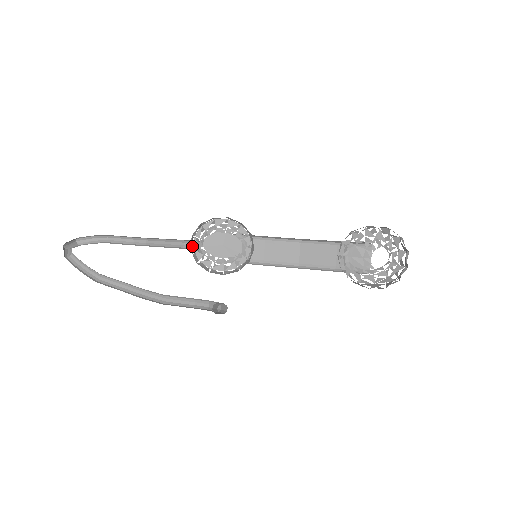
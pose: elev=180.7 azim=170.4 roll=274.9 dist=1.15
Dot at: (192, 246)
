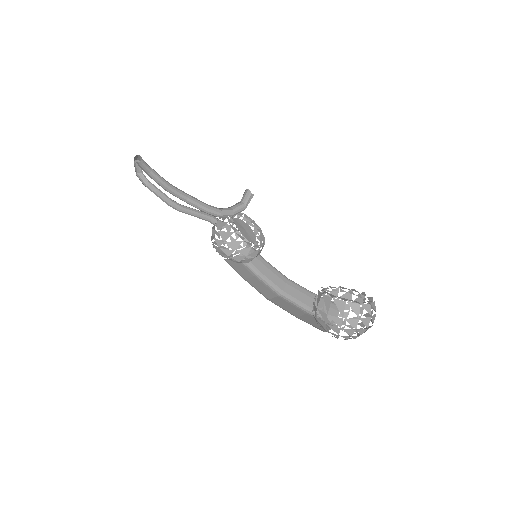
Dot at: occluded
